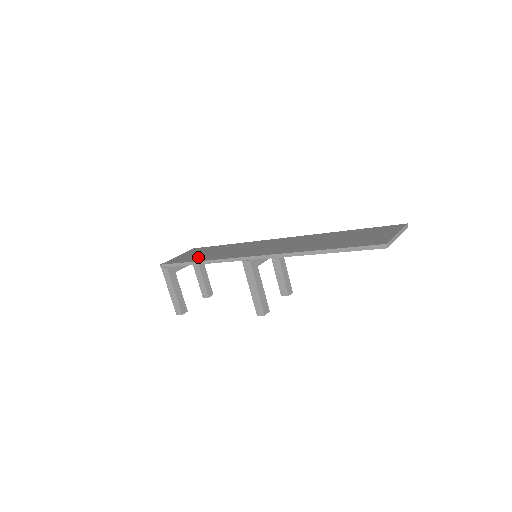
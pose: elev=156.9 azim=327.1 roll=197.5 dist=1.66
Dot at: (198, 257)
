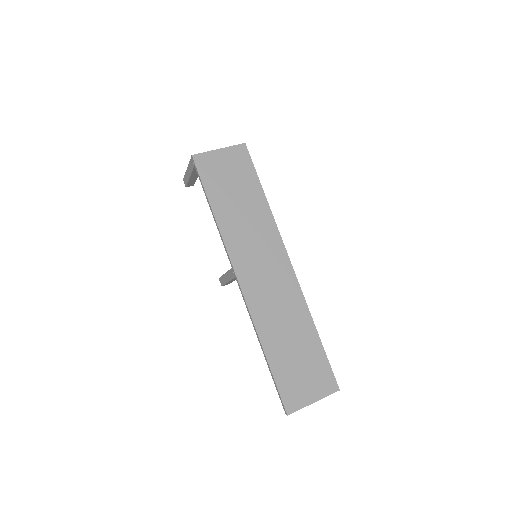
Dot at: (222, 195)
